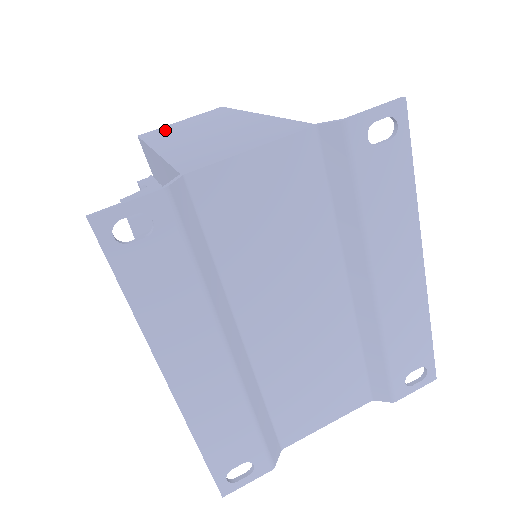
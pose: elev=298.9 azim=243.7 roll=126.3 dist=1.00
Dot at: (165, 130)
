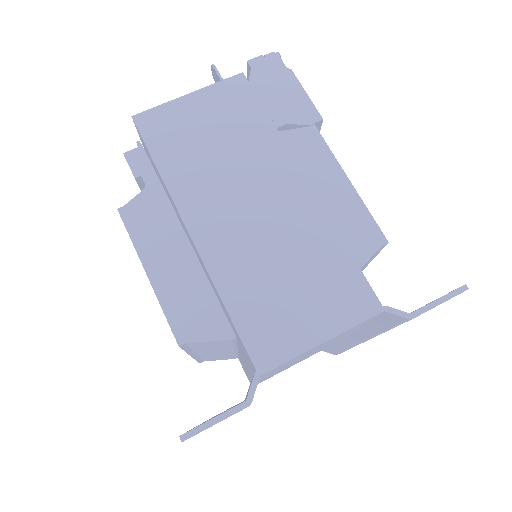
Dot at: (176, 132)
